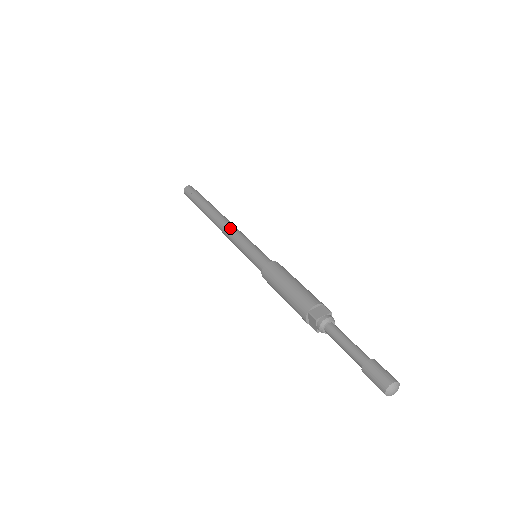
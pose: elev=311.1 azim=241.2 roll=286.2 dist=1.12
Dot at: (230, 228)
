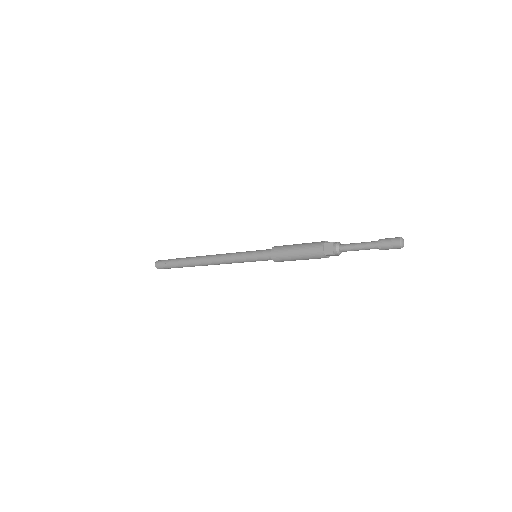
Dot at: occluded
